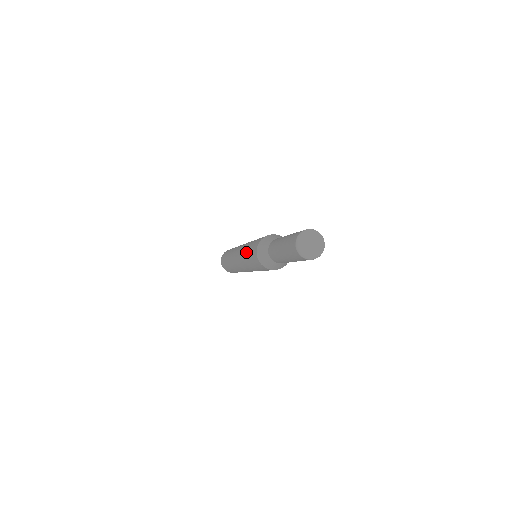
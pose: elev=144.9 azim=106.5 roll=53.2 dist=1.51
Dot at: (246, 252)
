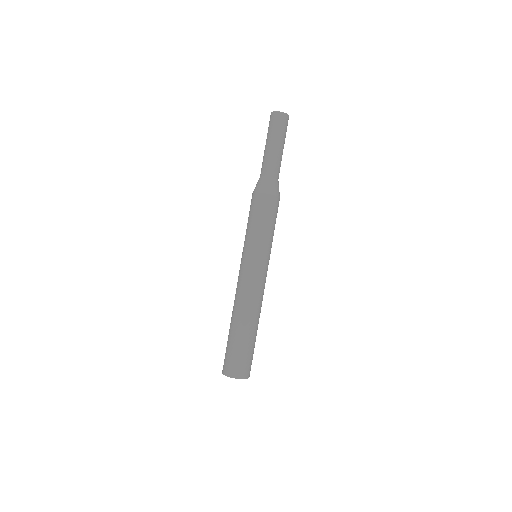
Dot at: (251, 231)
